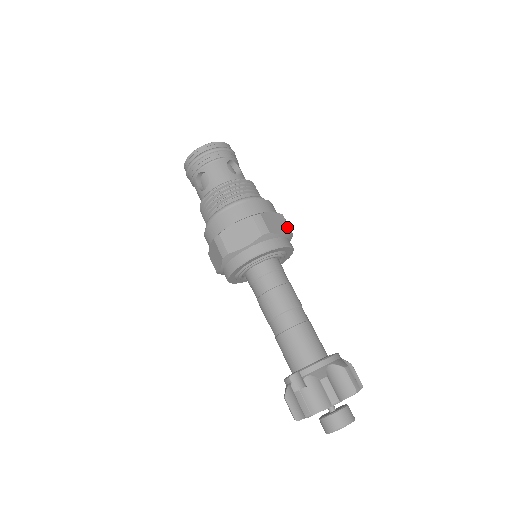
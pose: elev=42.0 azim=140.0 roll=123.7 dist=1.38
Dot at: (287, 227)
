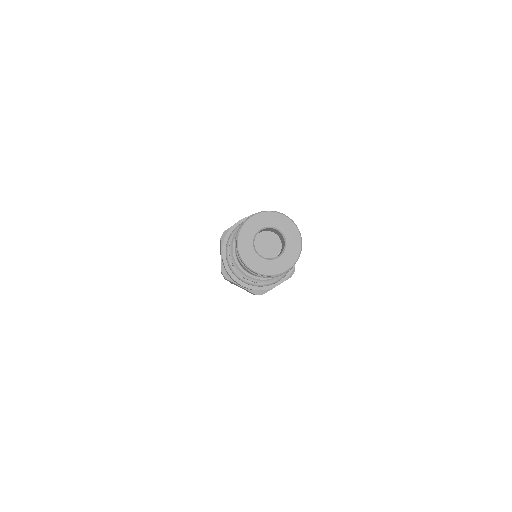
Dot at: occluded
